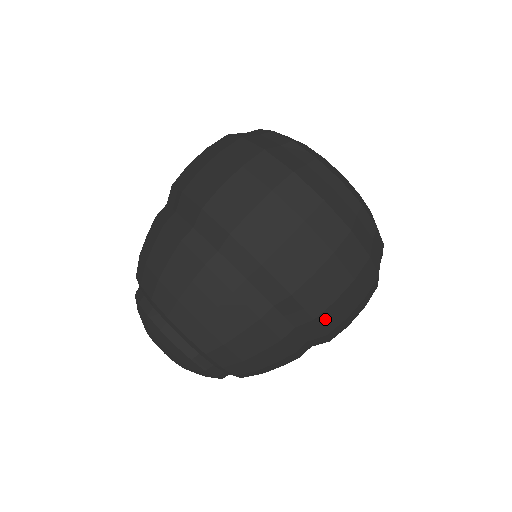
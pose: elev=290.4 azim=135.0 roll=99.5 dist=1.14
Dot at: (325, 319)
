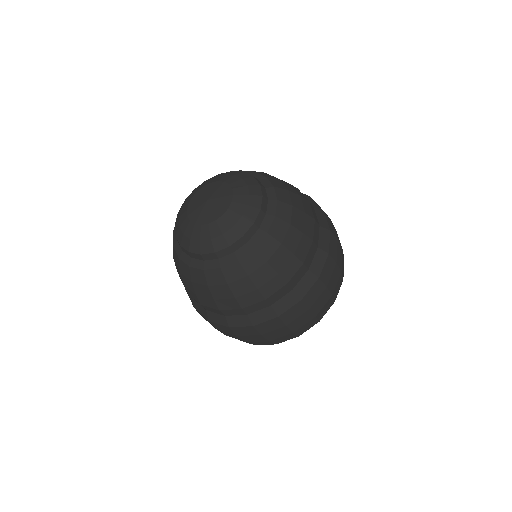
Dot at: (332, 241)
